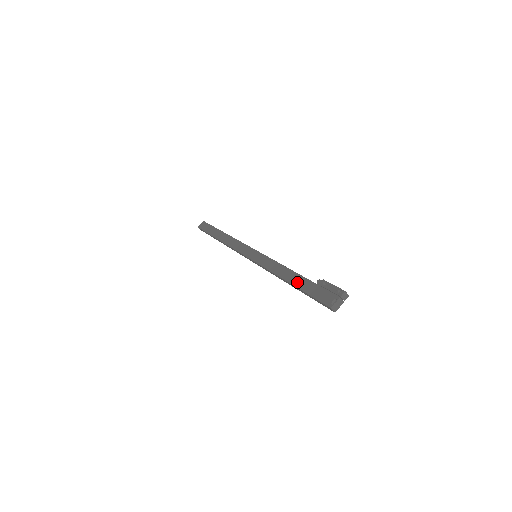
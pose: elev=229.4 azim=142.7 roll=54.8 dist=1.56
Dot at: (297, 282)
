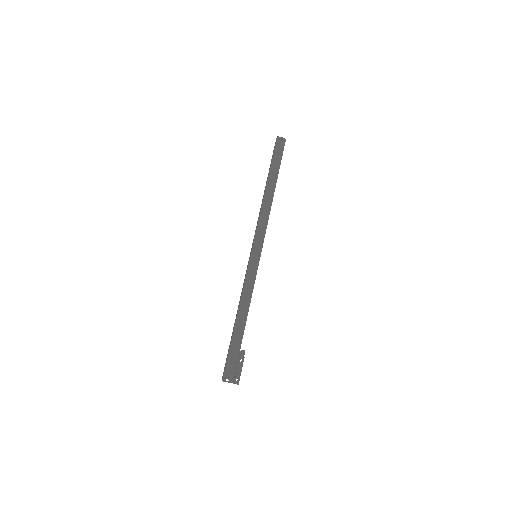
Dot at: (237, 330)
